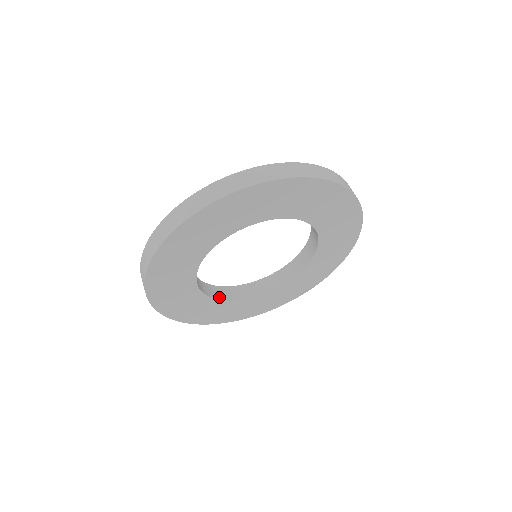
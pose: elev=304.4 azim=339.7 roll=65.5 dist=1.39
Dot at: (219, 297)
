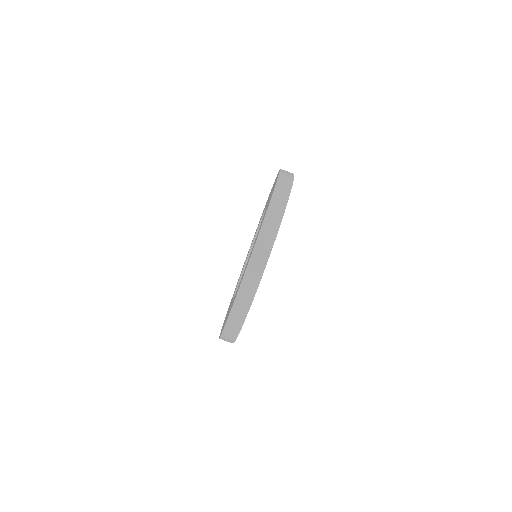
Dot at: occluded
